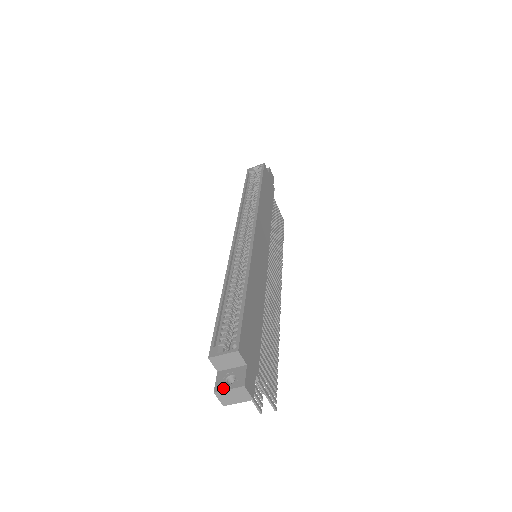
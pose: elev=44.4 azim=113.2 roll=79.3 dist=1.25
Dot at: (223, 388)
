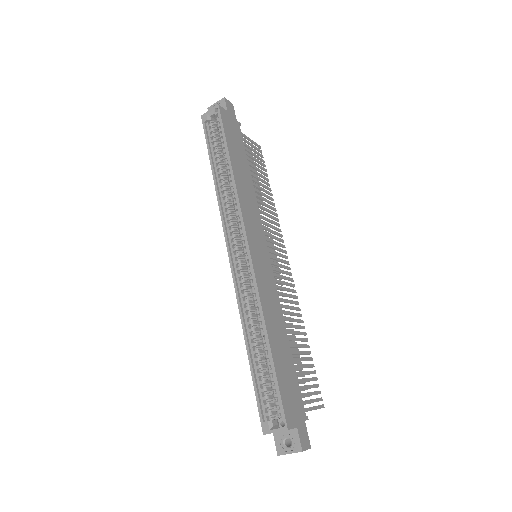
Dot at: (284, 452)
